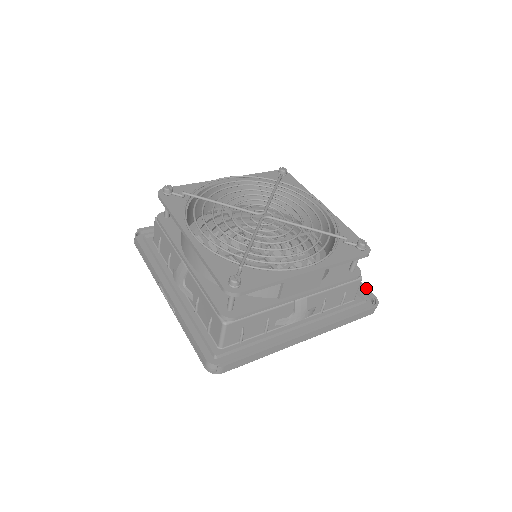
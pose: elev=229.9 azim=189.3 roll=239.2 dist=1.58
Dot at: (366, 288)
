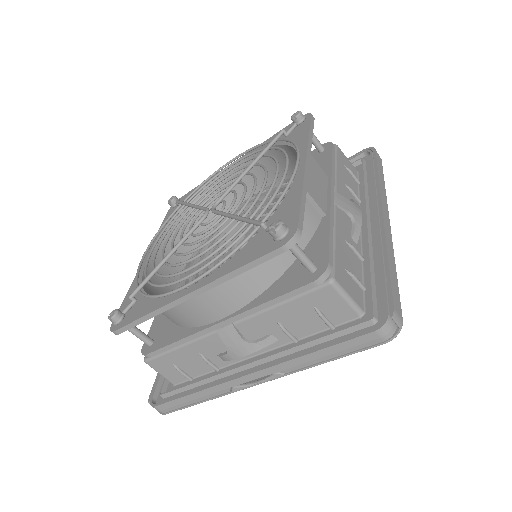
Dot at: (348, 159)
